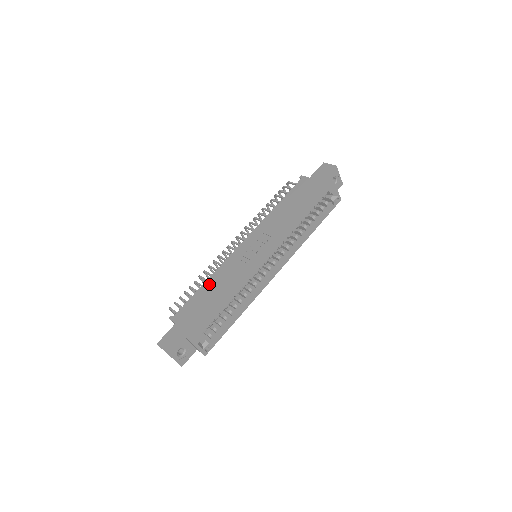
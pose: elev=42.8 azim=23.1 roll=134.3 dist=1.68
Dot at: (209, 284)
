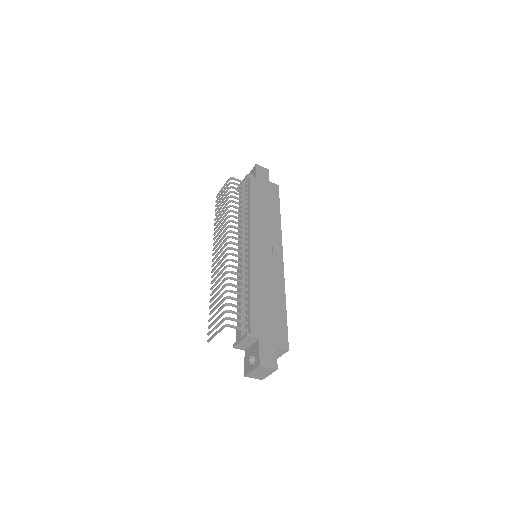
Dot at: (257, 291)
